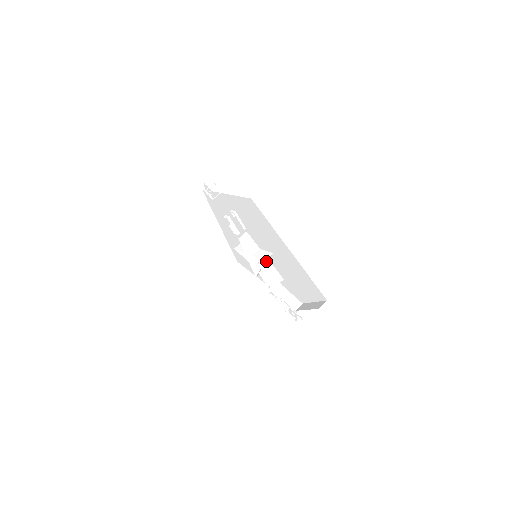
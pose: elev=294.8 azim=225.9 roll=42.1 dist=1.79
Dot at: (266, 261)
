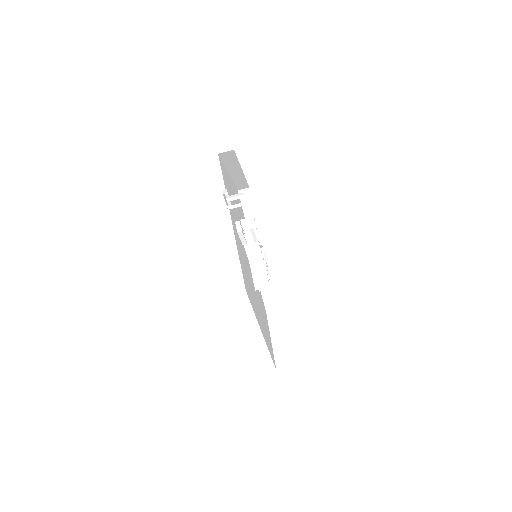
Dot at: occluded
